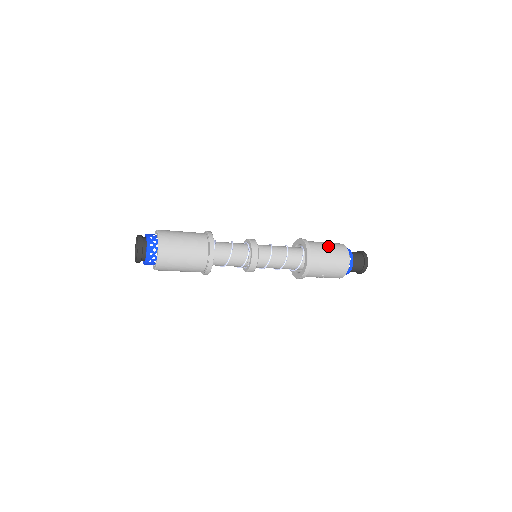
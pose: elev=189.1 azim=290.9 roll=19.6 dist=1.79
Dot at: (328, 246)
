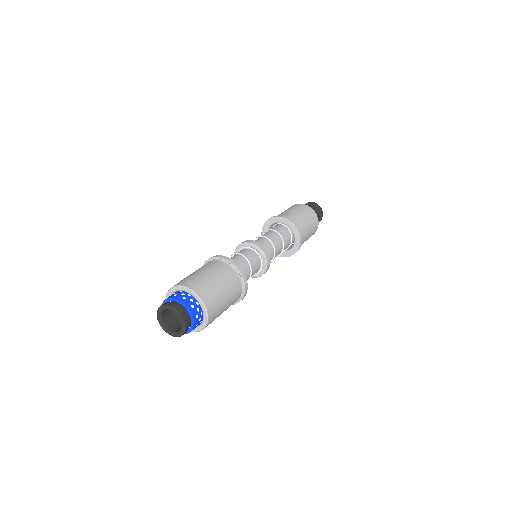
Dot at: (306, 219)
